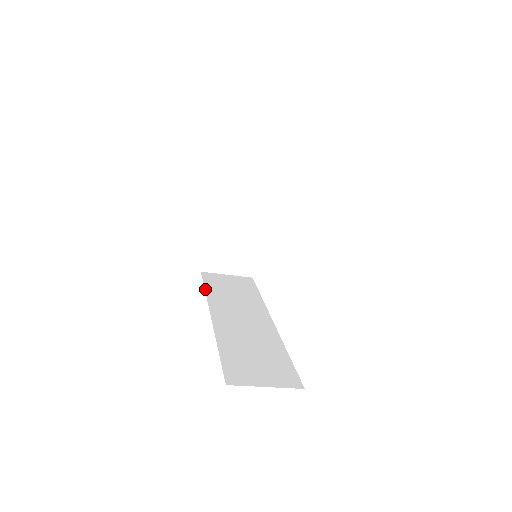
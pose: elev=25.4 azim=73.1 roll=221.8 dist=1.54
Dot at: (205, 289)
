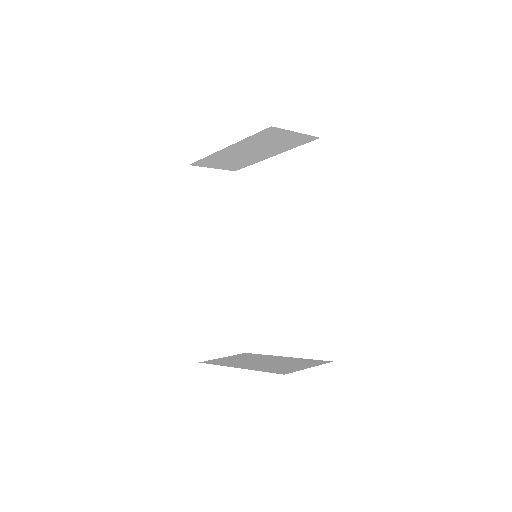
Dot at: (191, 209)
